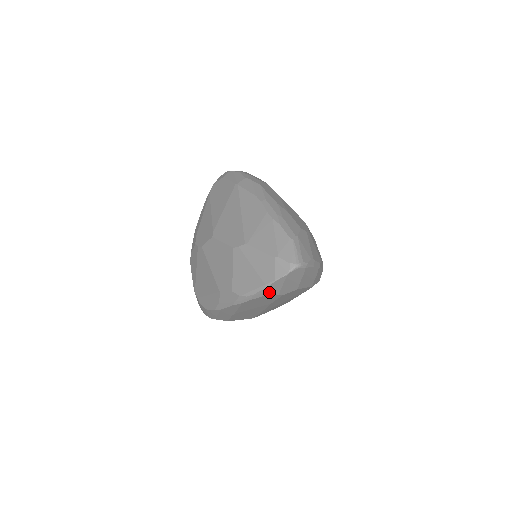
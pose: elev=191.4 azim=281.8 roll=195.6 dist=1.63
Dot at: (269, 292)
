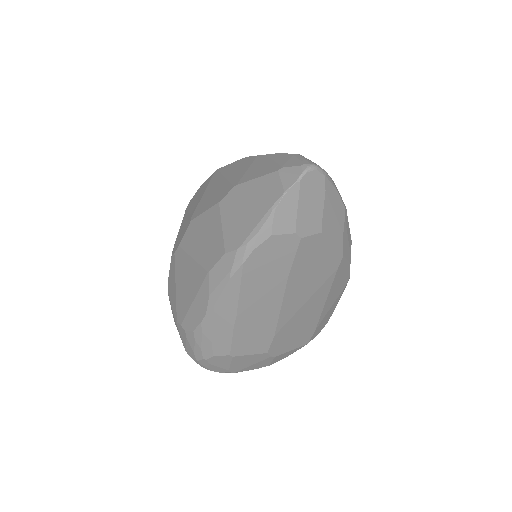
Dot at: (280, 225)
